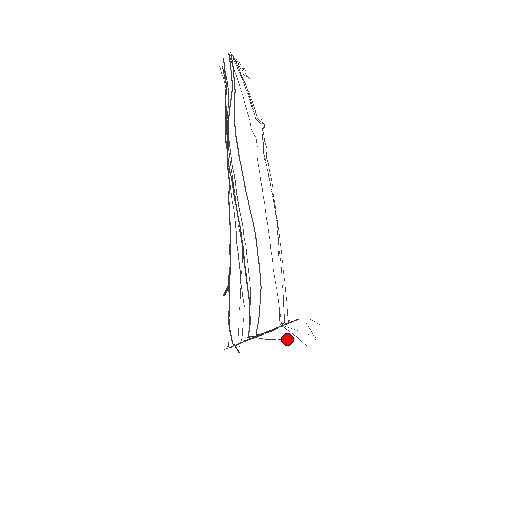
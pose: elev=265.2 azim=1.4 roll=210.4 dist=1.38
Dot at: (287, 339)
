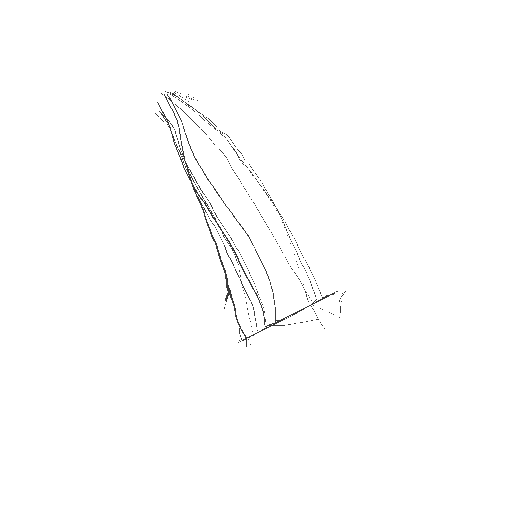
Dot at: occluded
